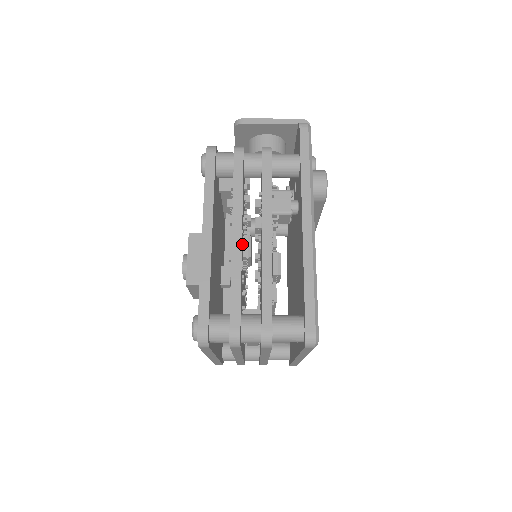
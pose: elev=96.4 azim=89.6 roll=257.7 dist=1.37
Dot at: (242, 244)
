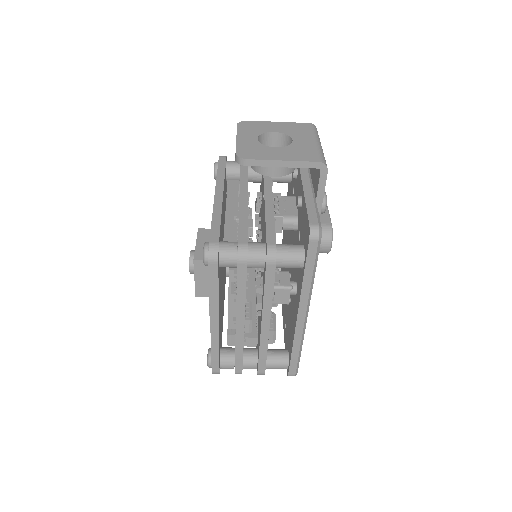
Dot at: occluded
